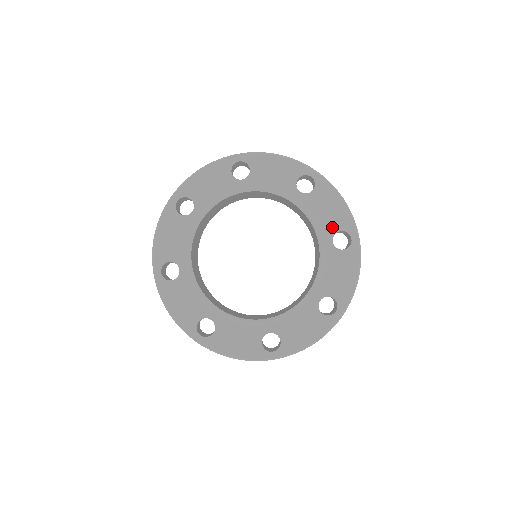
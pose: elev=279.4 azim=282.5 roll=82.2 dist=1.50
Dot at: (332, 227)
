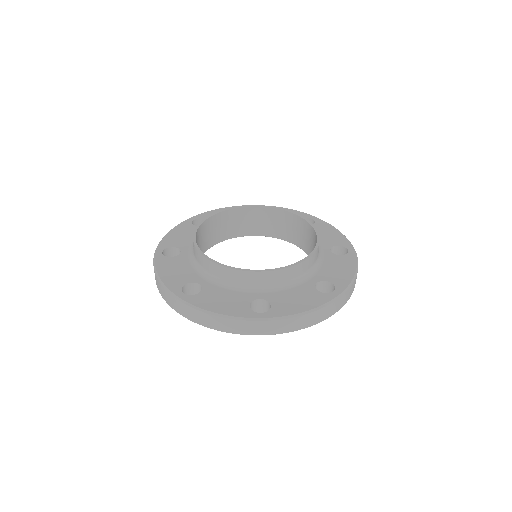
Dot at: occluded
